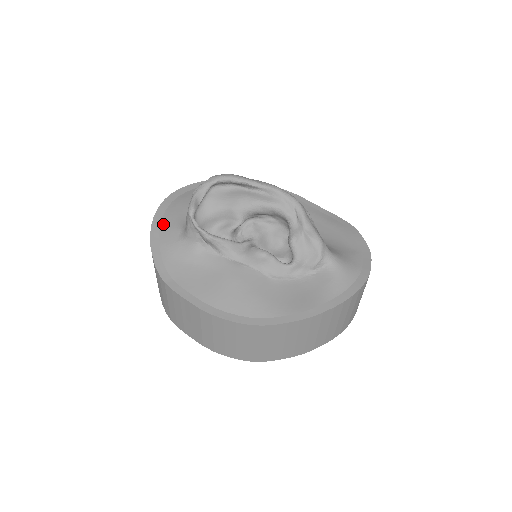
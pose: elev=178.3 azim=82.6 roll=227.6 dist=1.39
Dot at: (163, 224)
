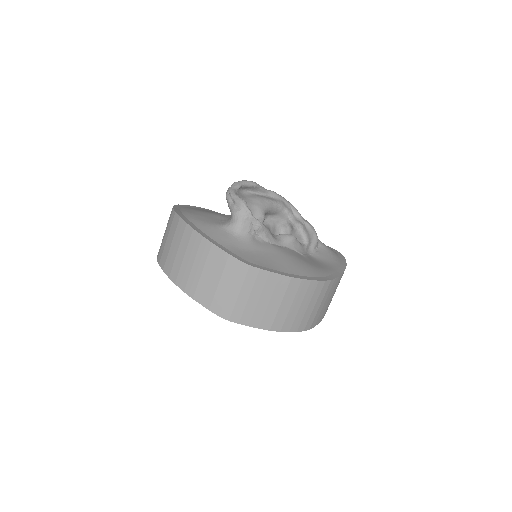
Dot at: (201, 227)
